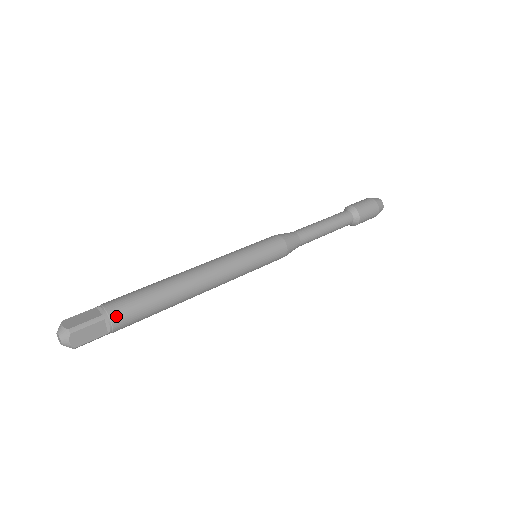
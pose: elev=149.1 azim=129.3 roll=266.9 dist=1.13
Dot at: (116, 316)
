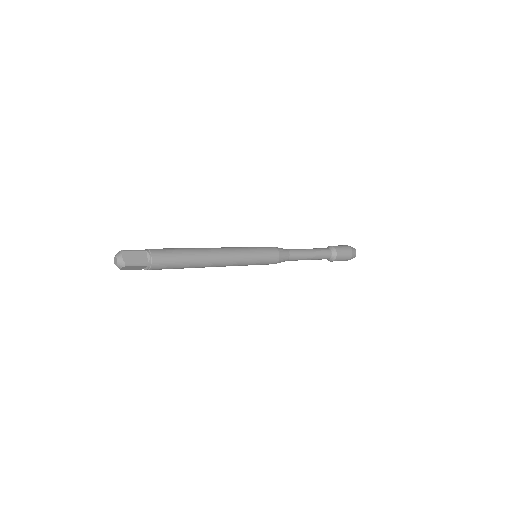
Dot at: (154, 251)
